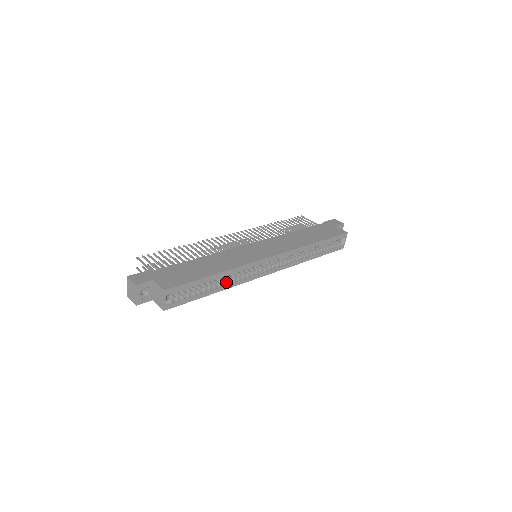
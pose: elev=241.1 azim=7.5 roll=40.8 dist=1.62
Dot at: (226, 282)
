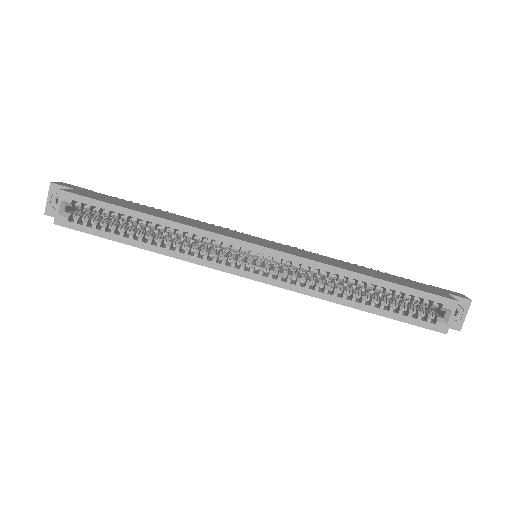
Dot at: (167, 245)
